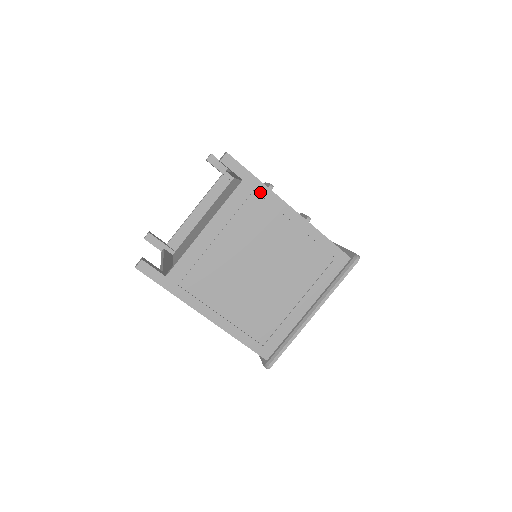
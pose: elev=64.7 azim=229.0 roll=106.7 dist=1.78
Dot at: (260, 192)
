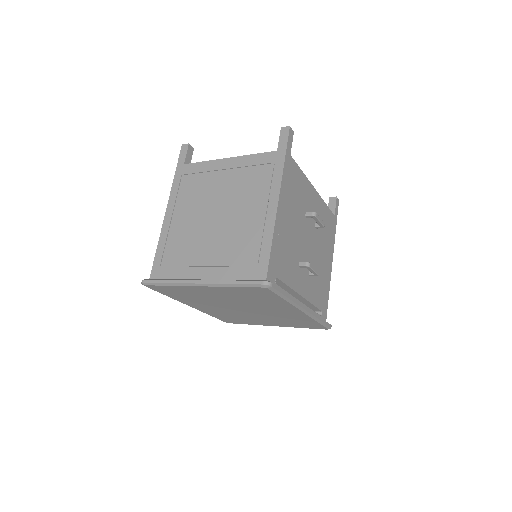
Dot at: (276, 168)
